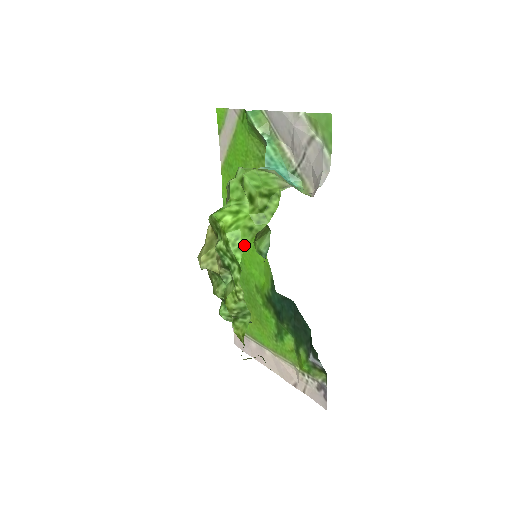
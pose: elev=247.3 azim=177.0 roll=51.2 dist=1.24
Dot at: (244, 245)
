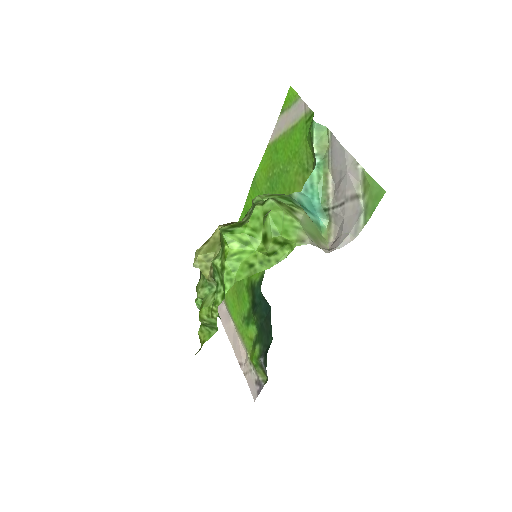
Dot at: (237, 280)
